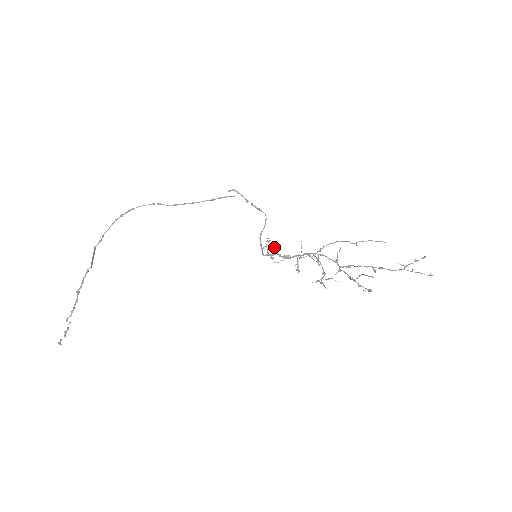
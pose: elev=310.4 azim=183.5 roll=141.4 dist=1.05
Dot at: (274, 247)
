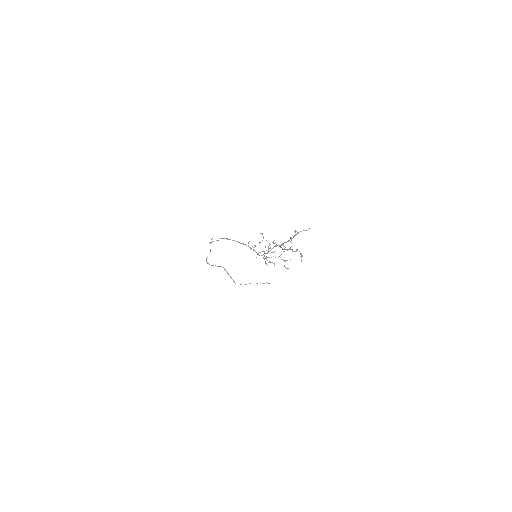
Dot at: occluded
